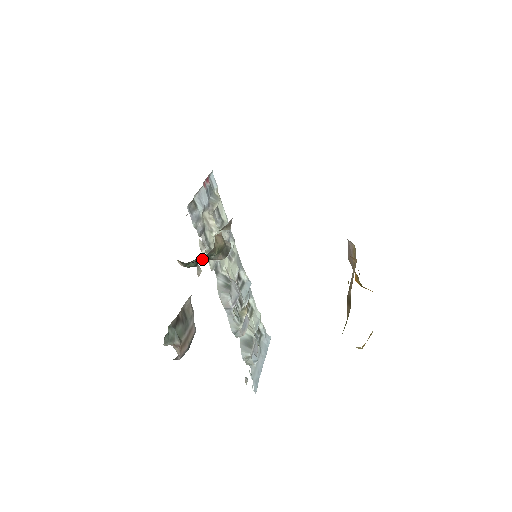
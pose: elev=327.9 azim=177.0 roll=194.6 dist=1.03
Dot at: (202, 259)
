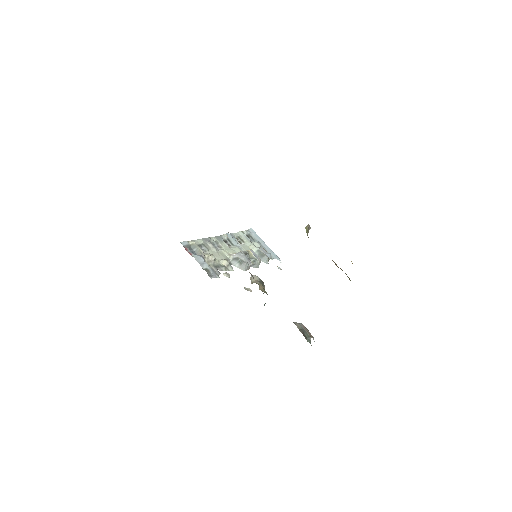
Dot at: occluded
